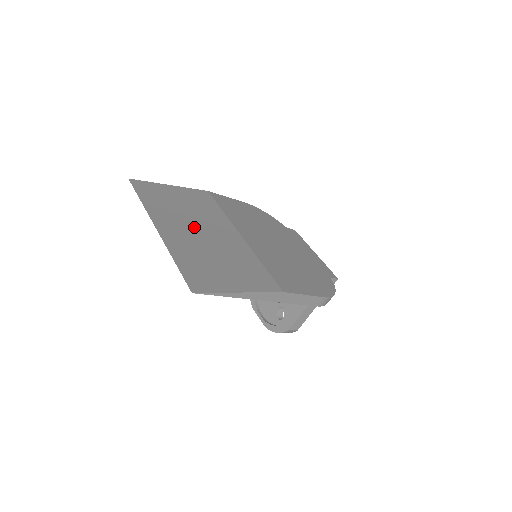
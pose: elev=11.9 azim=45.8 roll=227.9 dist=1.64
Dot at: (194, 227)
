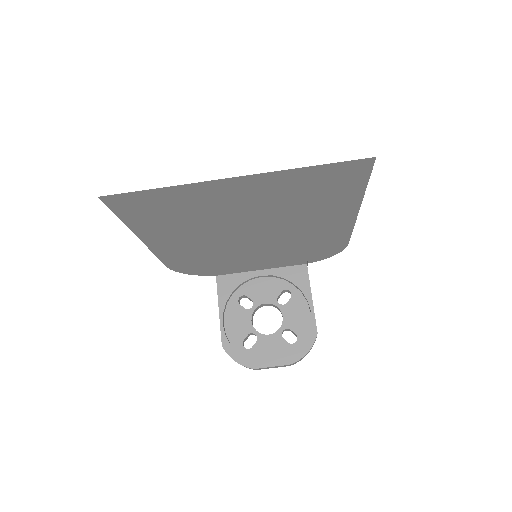
Dot at: occluded
